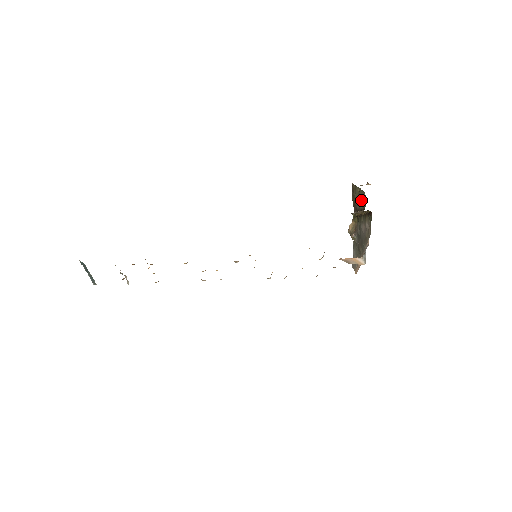
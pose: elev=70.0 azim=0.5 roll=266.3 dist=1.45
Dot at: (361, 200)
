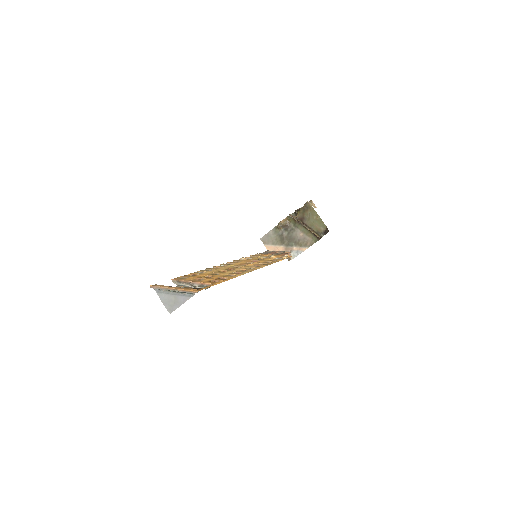
Dot at: (317, 226)
